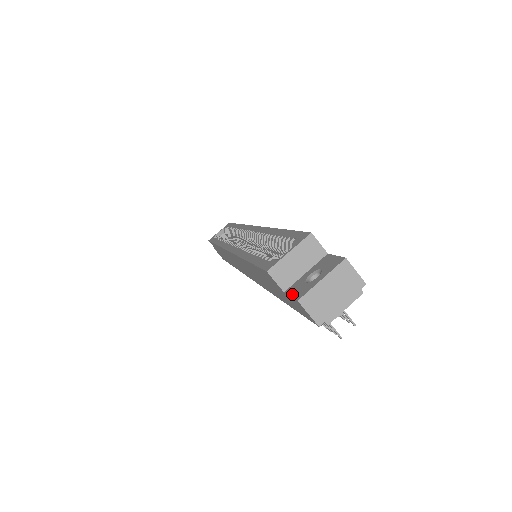
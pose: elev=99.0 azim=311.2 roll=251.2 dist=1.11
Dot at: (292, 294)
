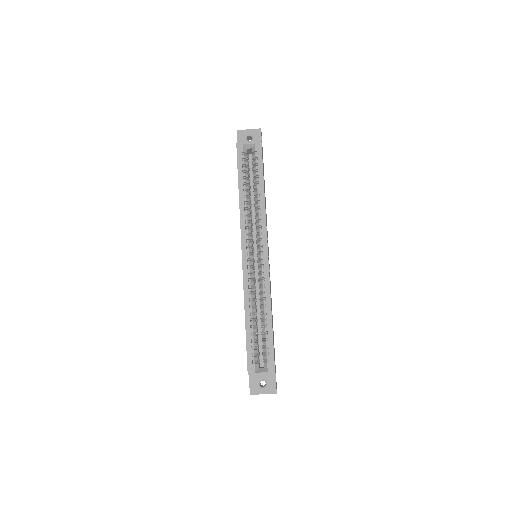
Dot at: (250, 384)
